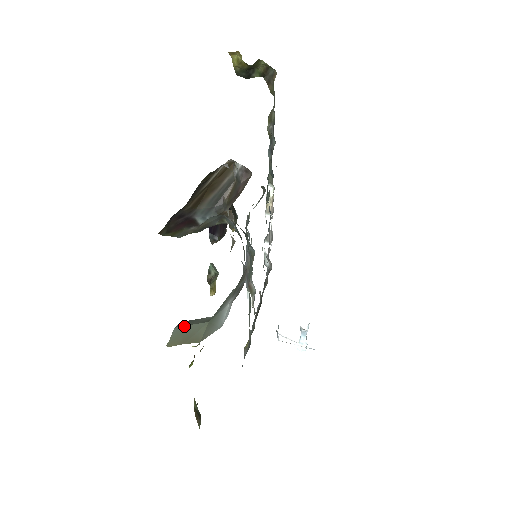
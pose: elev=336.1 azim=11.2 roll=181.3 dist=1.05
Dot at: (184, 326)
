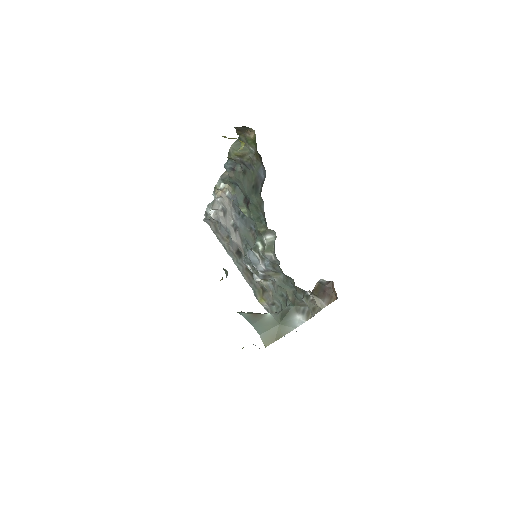
Dot at: (266, 332)
